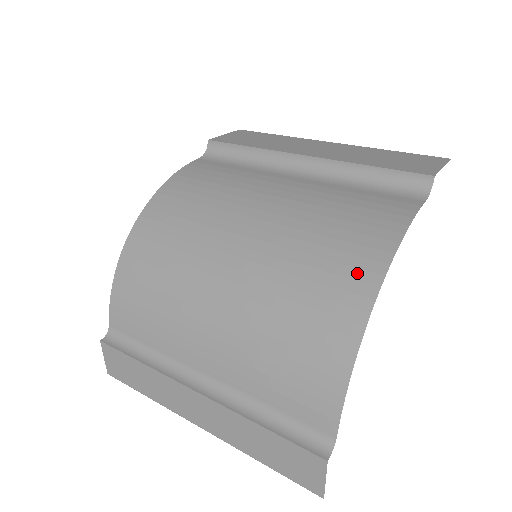
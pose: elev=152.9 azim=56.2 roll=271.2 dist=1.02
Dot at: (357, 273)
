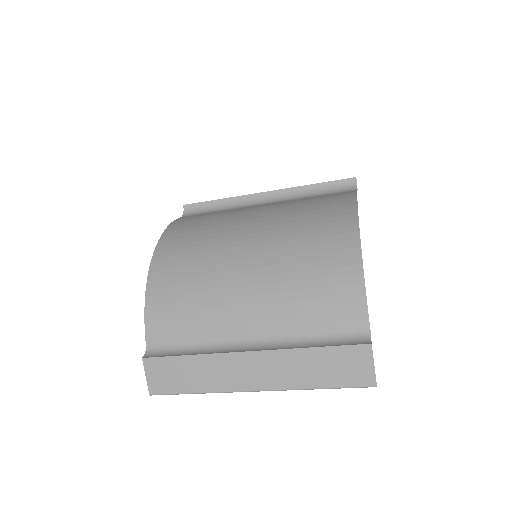
Dot at: (340, 223)
